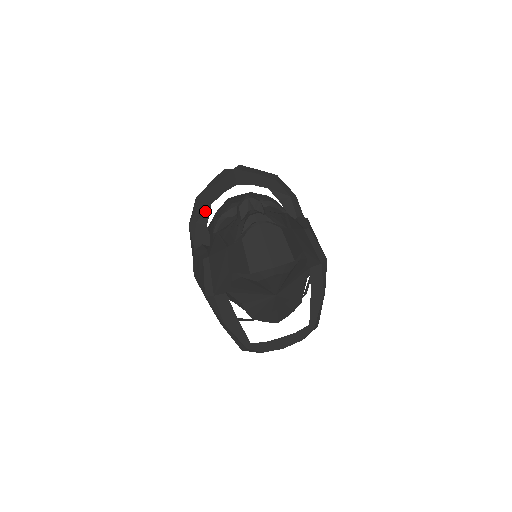
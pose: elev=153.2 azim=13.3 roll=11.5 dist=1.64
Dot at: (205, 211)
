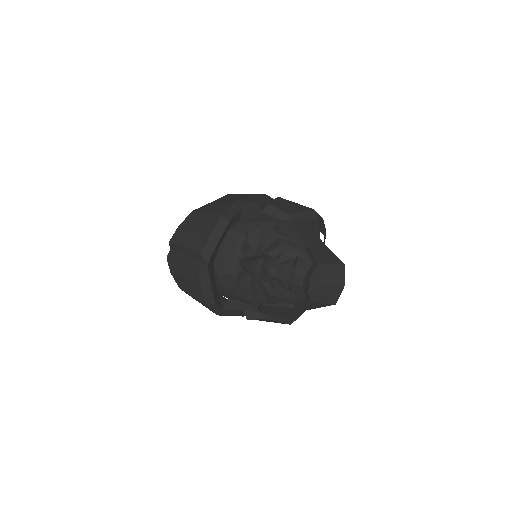
Dot at: (219, 300)
